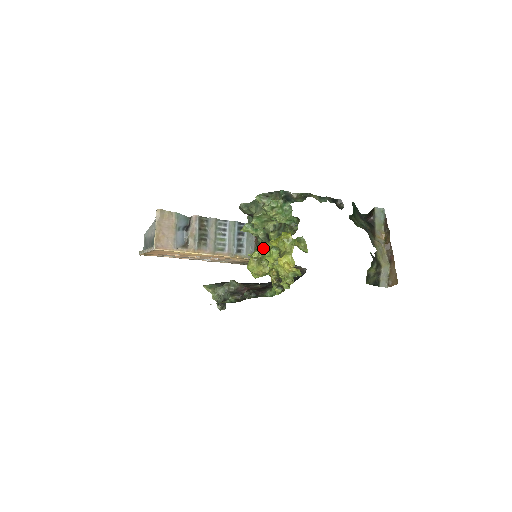
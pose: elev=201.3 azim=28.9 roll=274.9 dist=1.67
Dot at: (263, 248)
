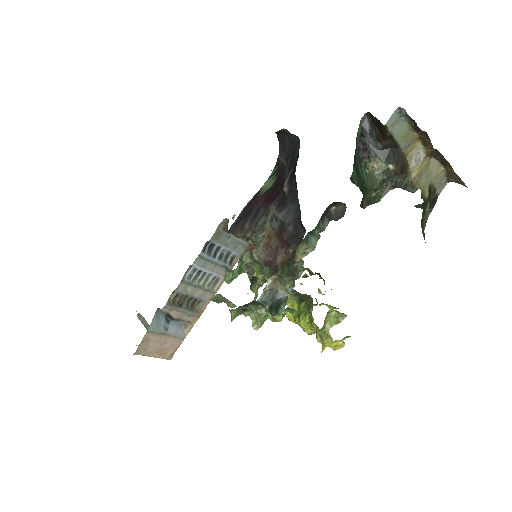
Dot at: (268, 278)
